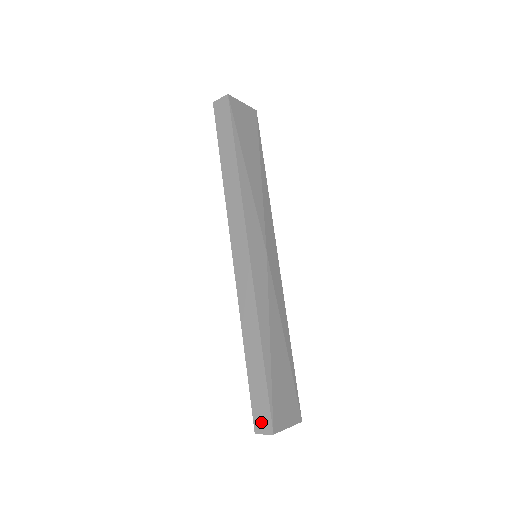
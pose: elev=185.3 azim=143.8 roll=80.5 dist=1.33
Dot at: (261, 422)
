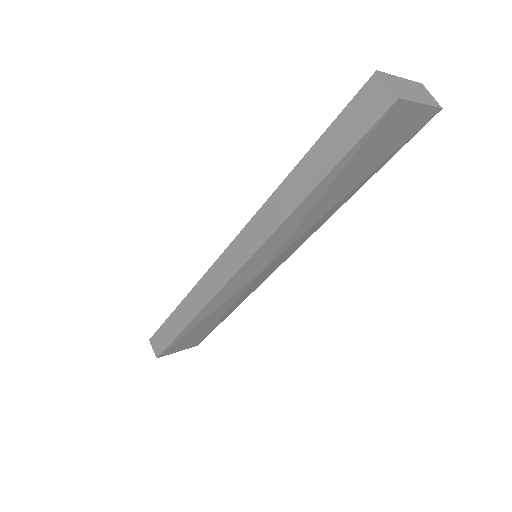
Dot at: (156, 344)
